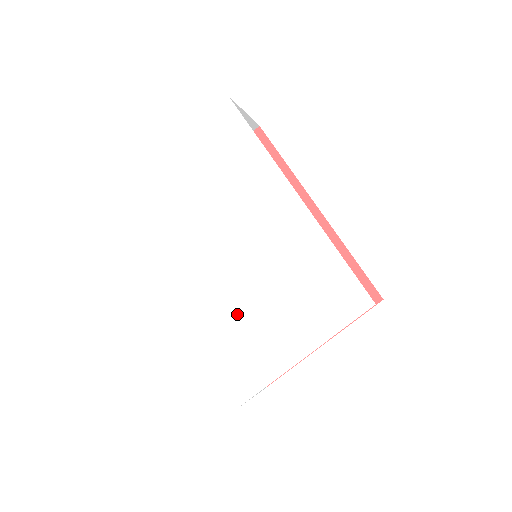
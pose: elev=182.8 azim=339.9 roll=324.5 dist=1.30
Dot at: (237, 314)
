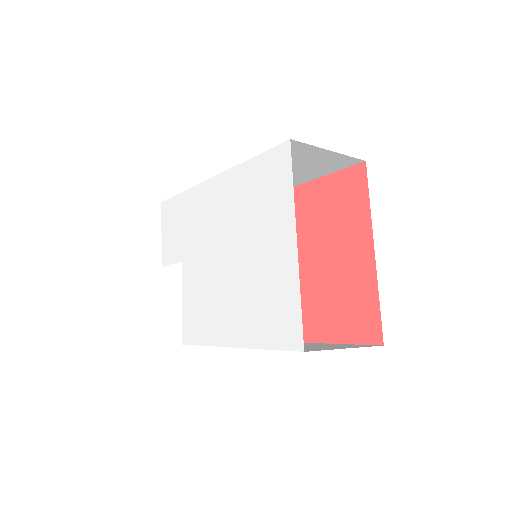
Dot at: (246, 286)
